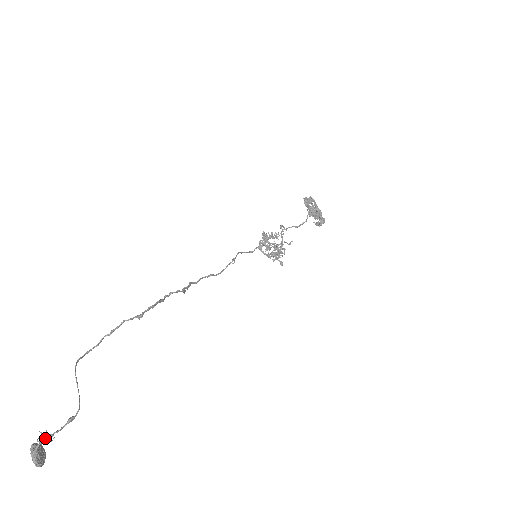
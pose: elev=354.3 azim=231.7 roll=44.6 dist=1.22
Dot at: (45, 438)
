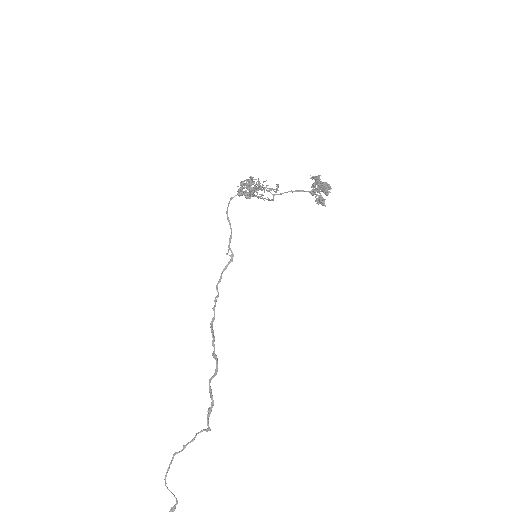
Dot at: out of frame
